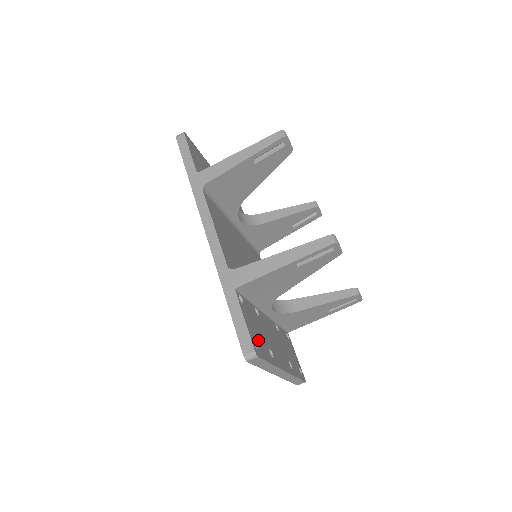
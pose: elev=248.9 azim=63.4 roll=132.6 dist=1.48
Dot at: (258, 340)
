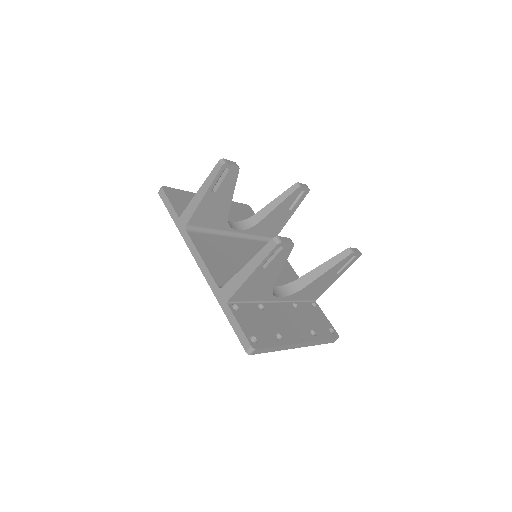
Dot at: (258, 333)
